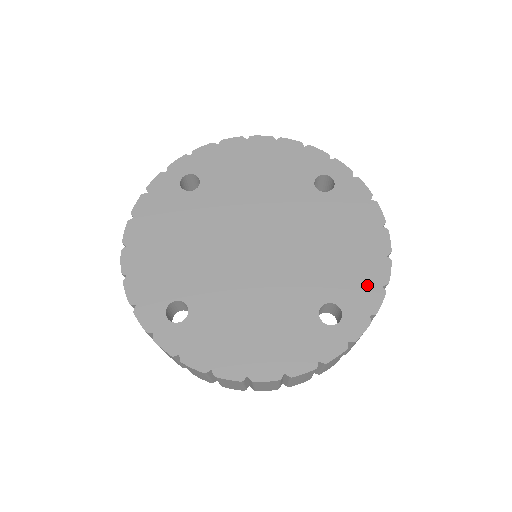
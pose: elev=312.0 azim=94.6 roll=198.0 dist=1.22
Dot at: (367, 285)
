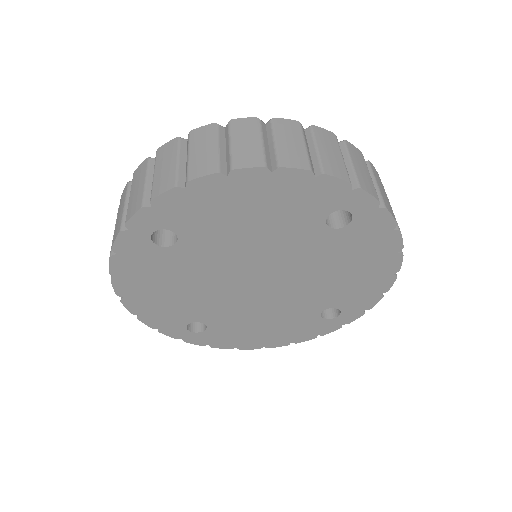
Dot at: (367, 295)
